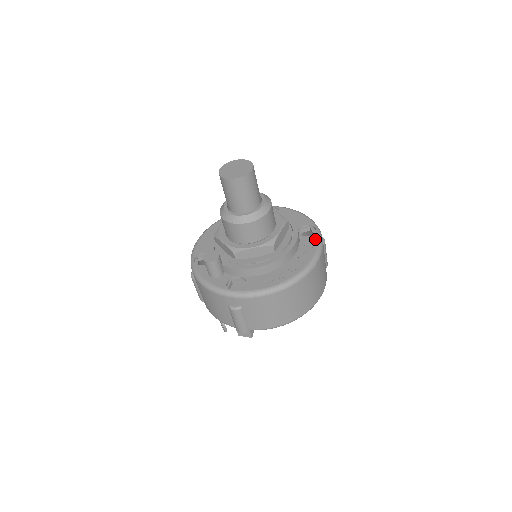
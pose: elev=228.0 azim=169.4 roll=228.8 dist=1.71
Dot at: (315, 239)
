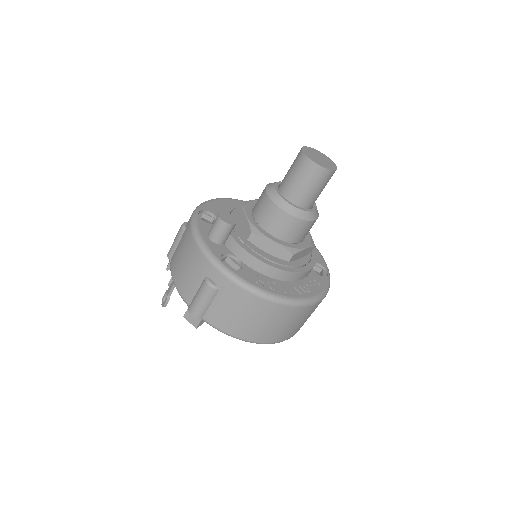
Dot at: (325, 282)
